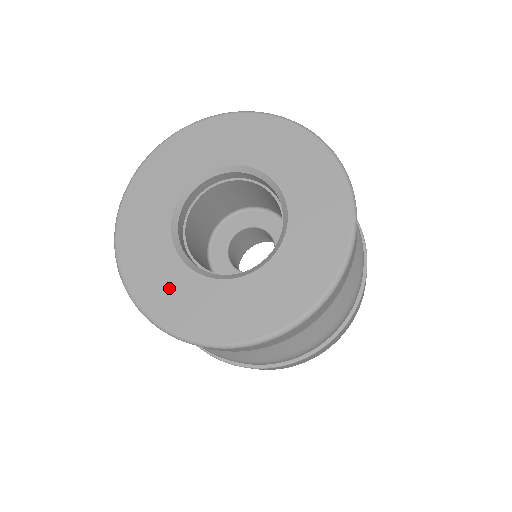
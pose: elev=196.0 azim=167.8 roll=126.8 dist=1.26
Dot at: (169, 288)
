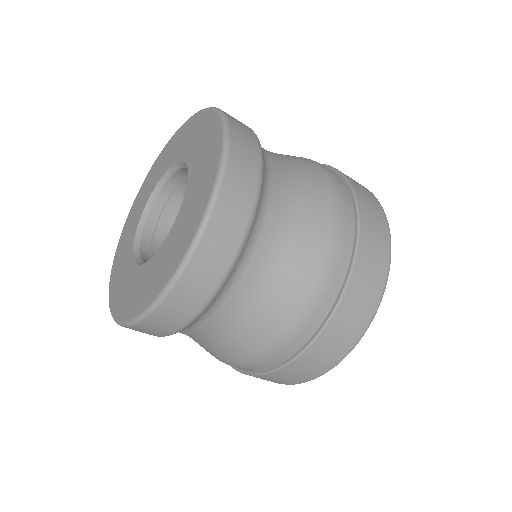
Dot at: (124, 248)
